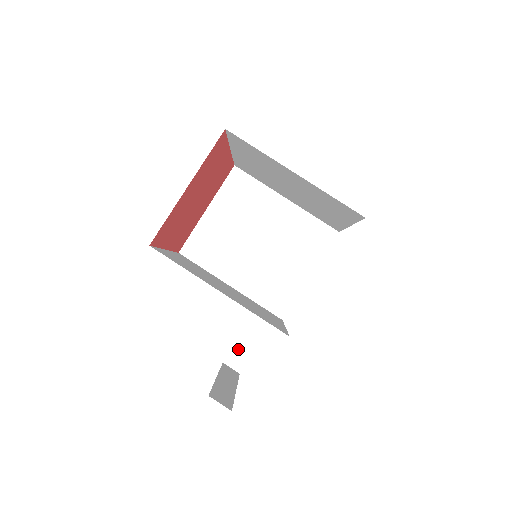
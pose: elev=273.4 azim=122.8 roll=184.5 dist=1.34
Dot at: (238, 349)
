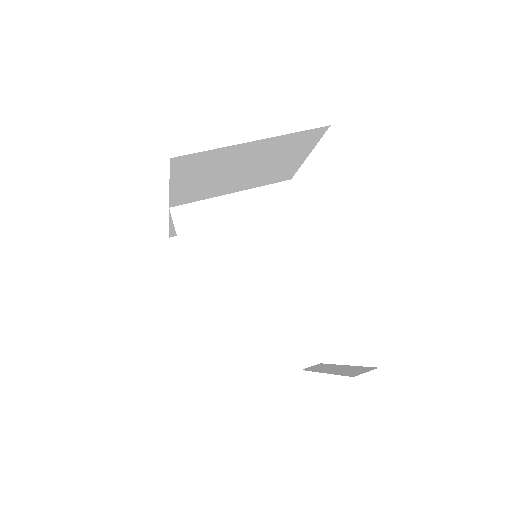
Dot at: (300, 348)
